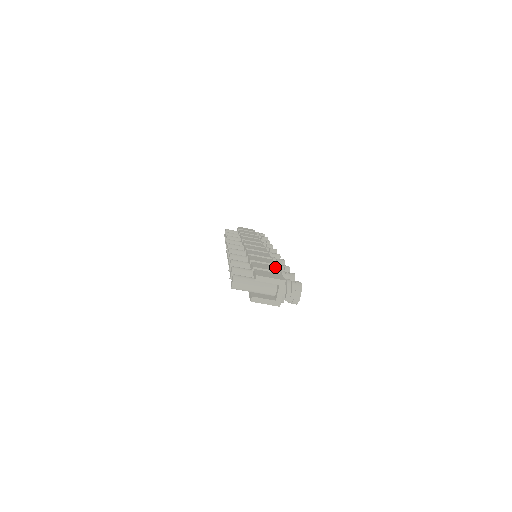
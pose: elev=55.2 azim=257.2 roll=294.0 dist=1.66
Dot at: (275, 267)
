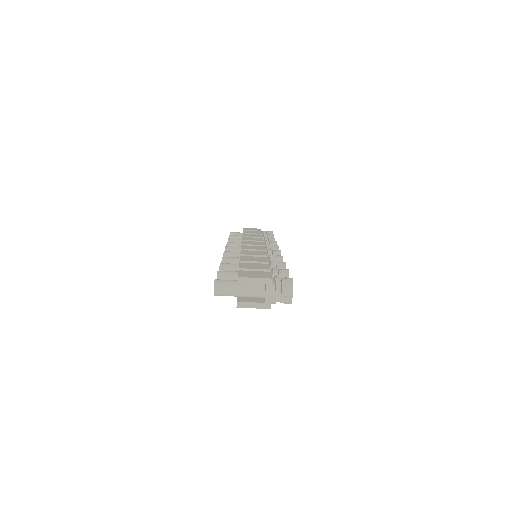
Dot at: (266, 265)
